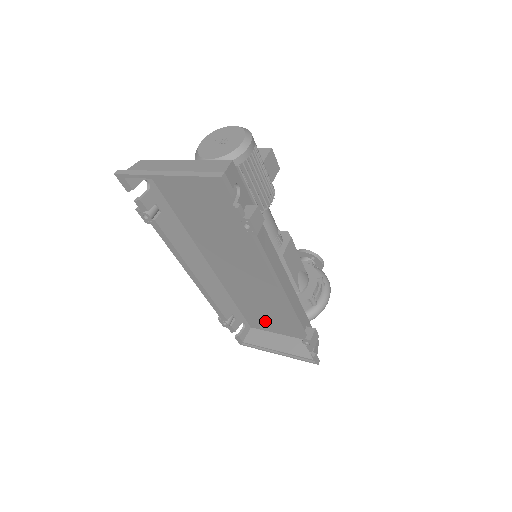
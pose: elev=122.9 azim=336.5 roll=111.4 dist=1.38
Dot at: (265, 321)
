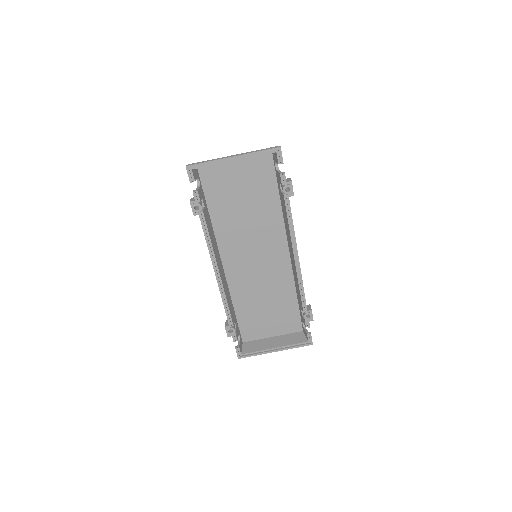
Dot at: (260, 325)
